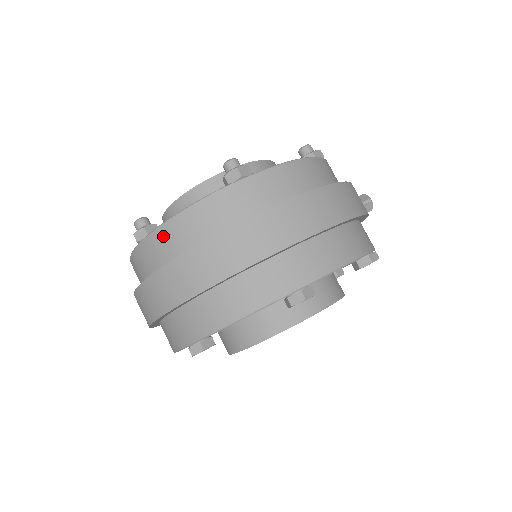
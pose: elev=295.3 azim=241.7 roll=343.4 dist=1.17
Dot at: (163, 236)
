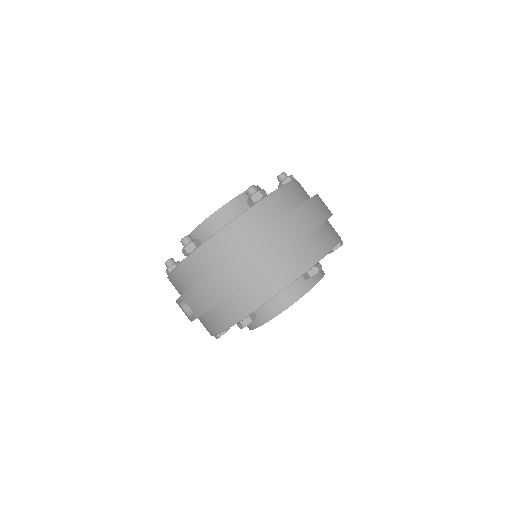
Dot at: (214, 245)
